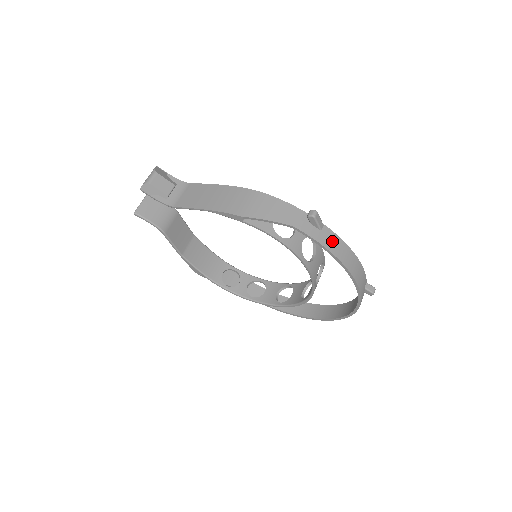
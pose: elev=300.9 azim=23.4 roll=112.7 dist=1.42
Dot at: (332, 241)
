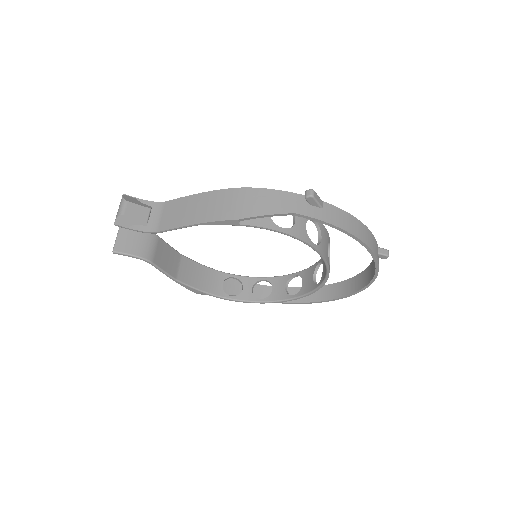
Dot at: (337, 216)
